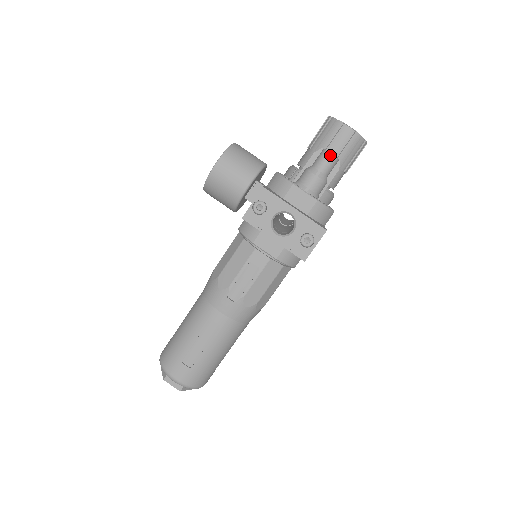
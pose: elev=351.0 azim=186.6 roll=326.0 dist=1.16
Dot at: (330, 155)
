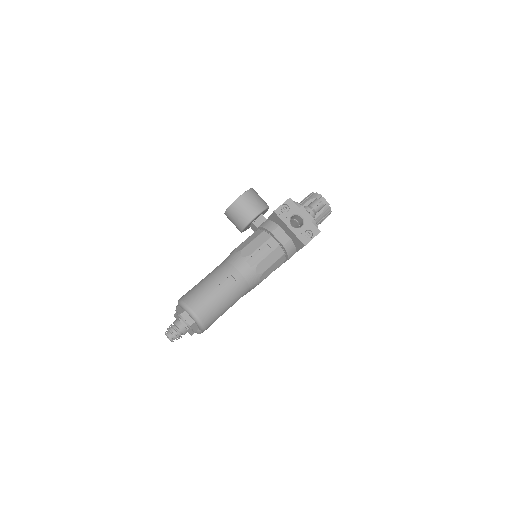
Dot at: (321, 201)
